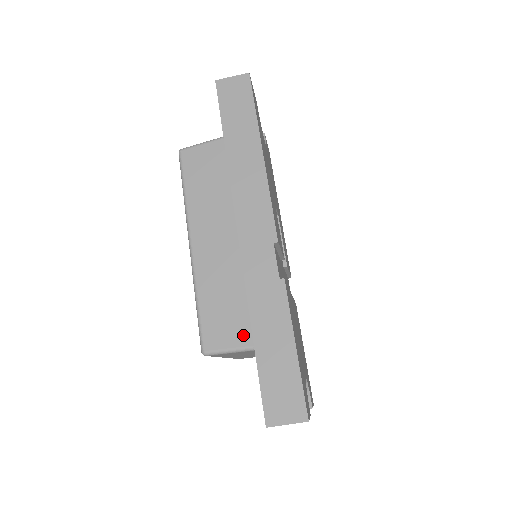
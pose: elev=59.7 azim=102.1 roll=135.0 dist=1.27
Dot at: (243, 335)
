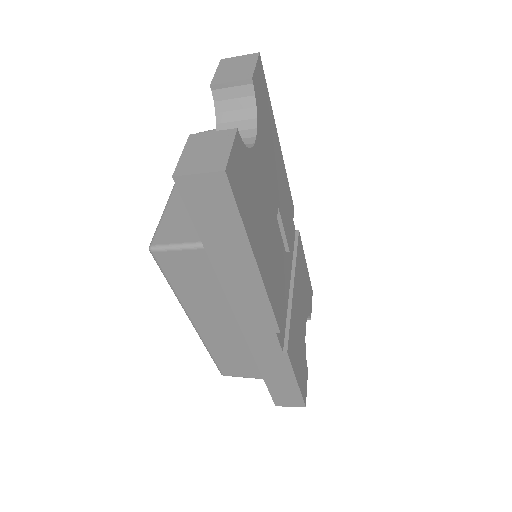
Dot at: (254, 374)
